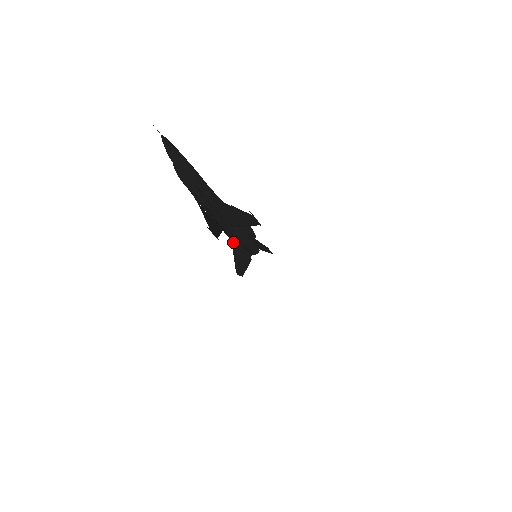
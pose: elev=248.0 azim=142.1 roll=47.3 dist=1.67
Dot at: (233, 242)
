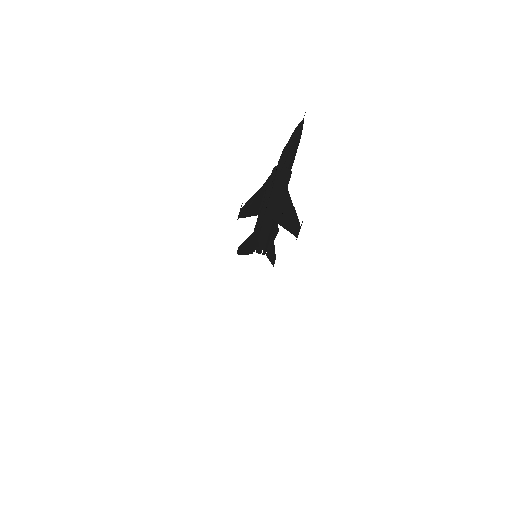
Dot at: (258, 229)
